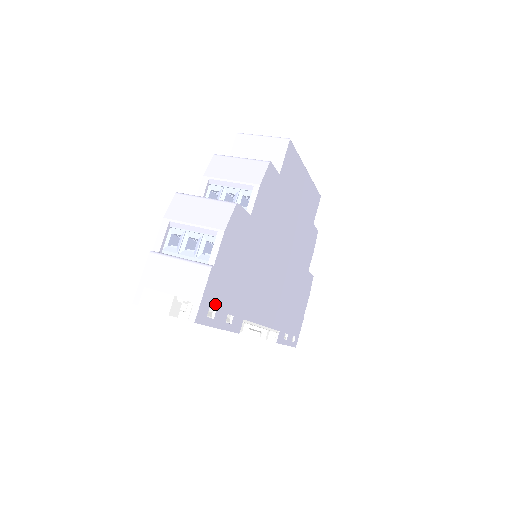
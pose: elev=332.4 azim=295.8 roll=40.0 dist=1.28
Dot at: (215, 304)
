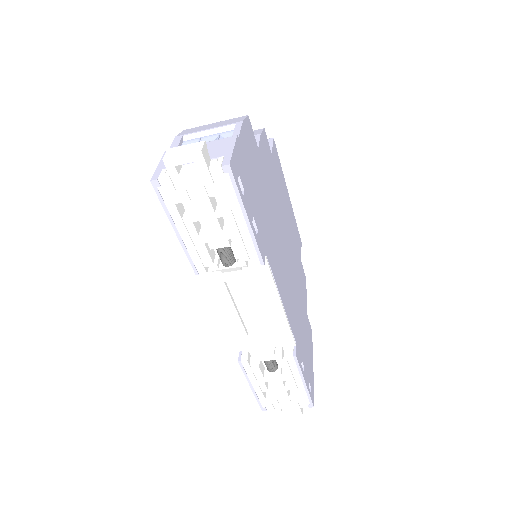
Dot at: (243, 182)
